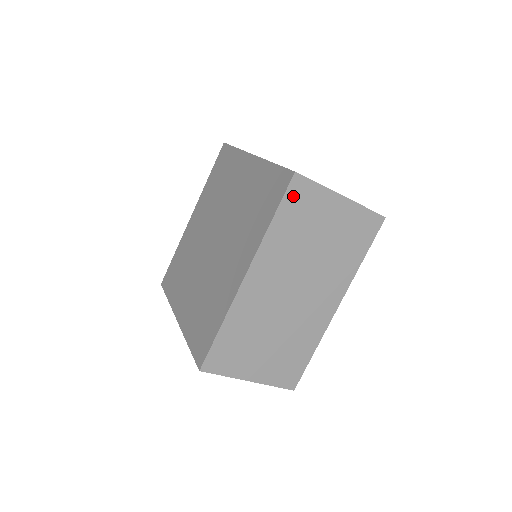
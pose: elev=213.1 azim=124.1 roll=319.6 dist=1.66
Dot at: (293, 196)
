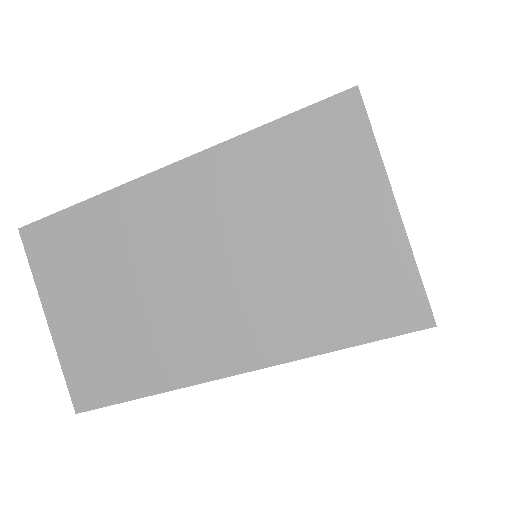
Dot at: (323, 121)
